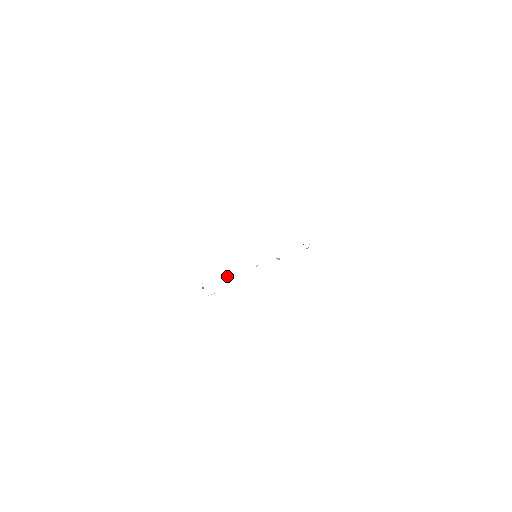
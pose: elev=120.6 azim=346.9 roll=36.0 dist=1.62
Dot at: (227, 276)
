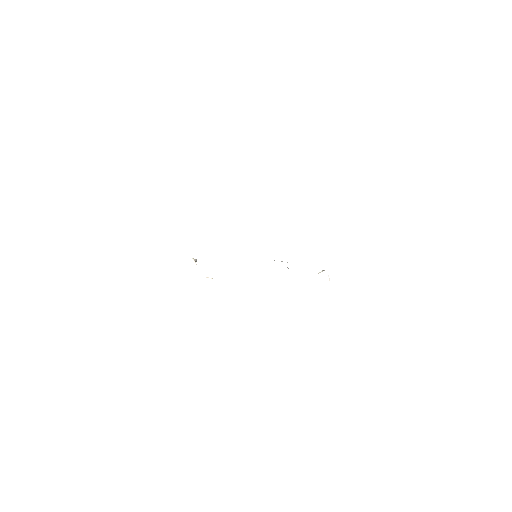
Dot at: occluded
